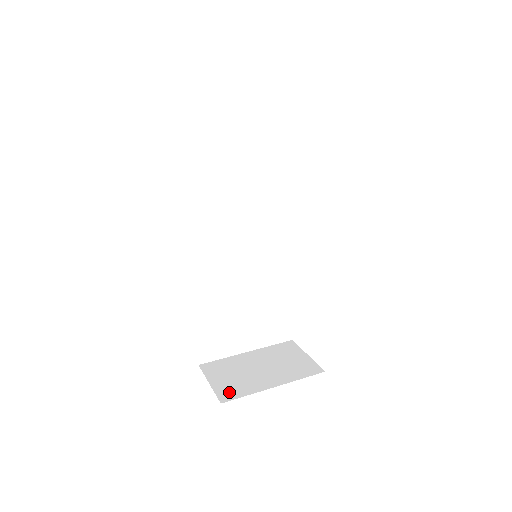
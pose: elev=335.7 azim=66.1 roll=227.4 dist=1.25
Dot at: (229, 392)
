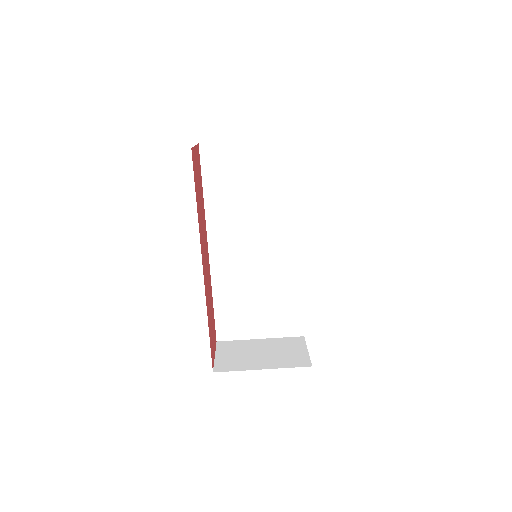
Dot at: (225, 366)
